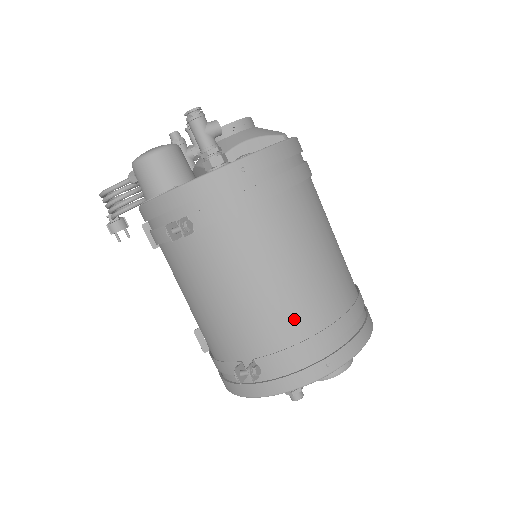
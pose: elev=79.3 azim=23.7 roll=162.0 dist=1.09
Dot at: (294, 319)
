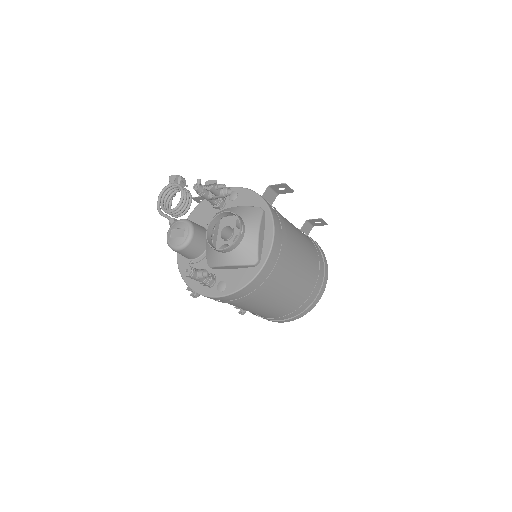
Dot at: (259, 314)
